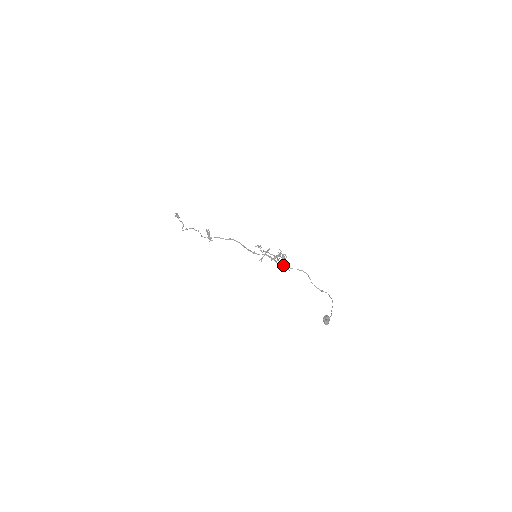
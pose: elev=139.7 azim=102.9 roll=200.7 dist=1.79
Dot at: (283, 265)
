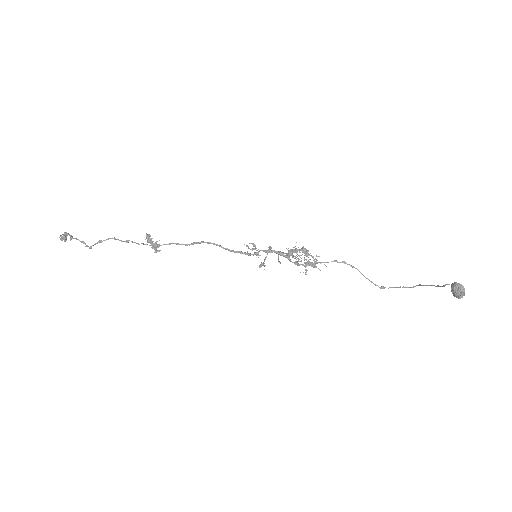
Dot at: occluded
